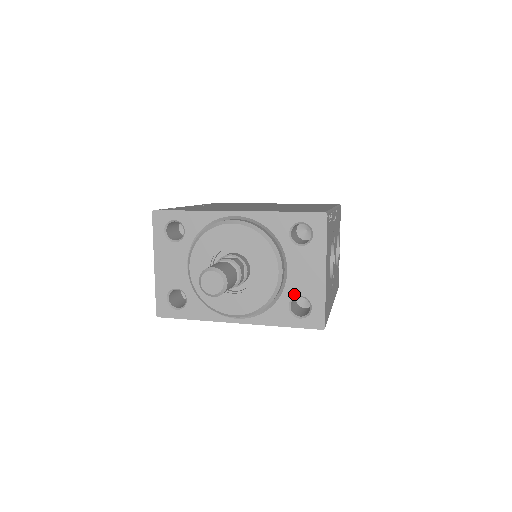
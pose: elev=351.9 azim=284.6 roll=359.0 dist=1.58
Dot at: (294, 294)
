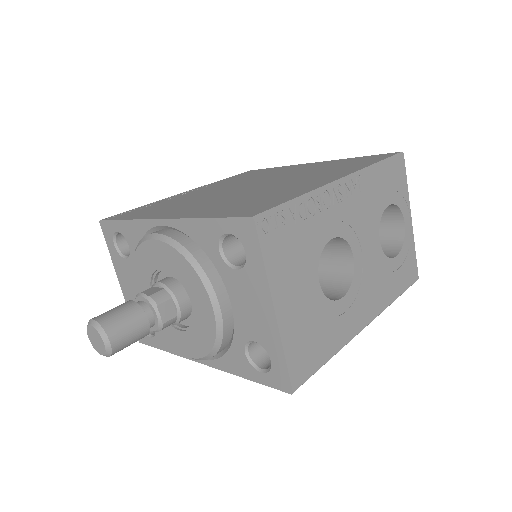
Dot at: (246, 338)
